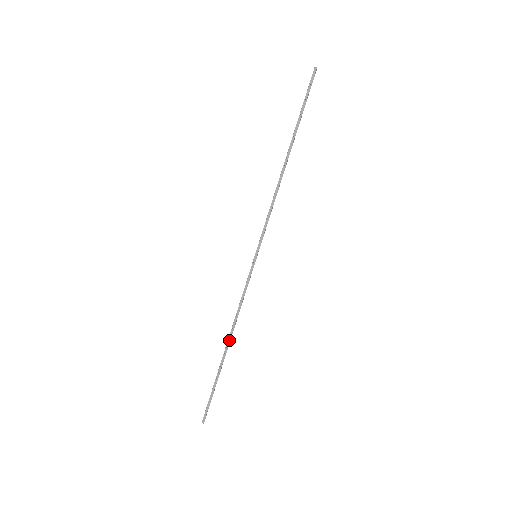
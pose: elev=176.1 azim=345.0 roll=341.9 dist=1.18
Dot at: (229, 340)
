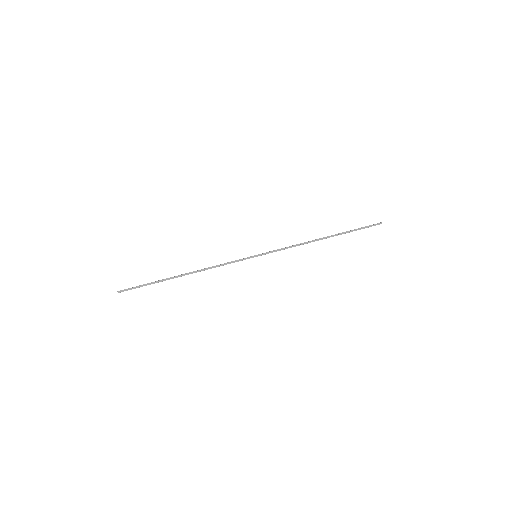
Dot at: (190, 273)
